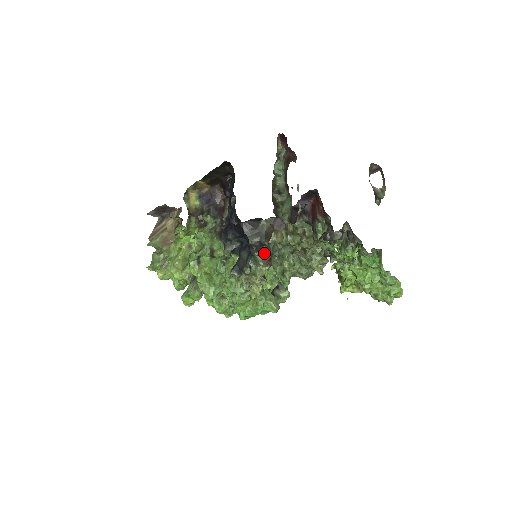
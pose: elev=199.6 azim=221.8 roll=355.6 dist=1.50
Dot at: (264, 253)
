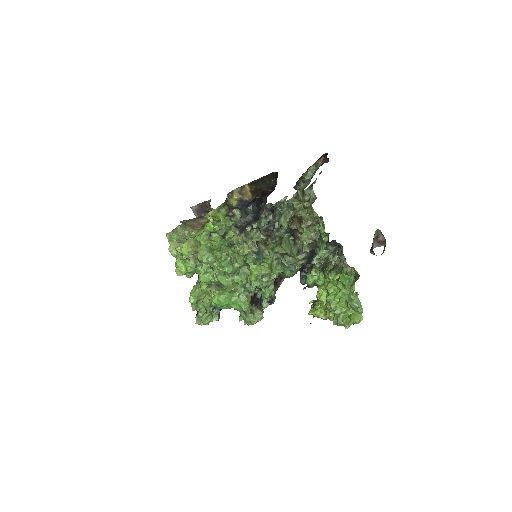
Dot at: (268, 229)
